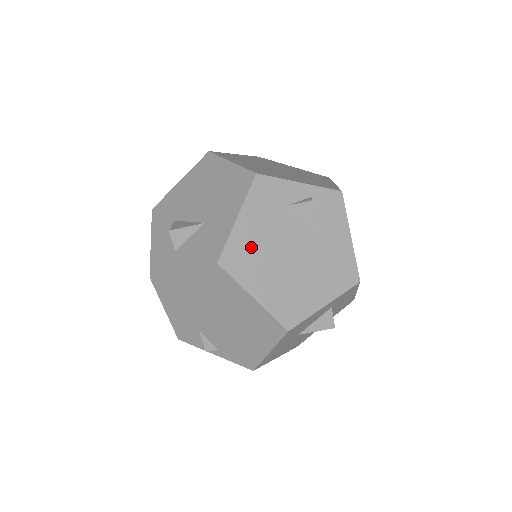
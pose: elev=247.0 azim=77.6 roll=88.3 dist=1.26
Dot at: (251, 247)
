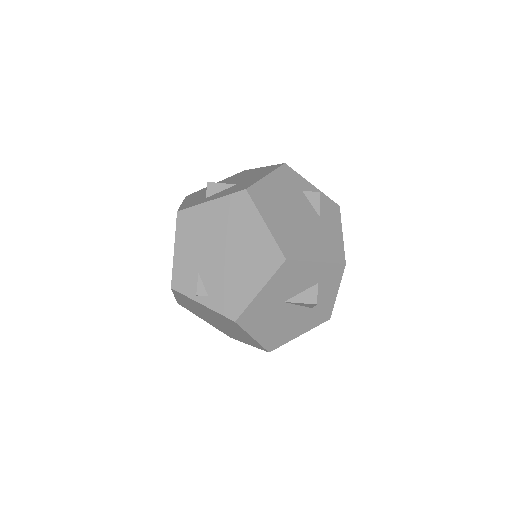
Dot at: (271, 195)
